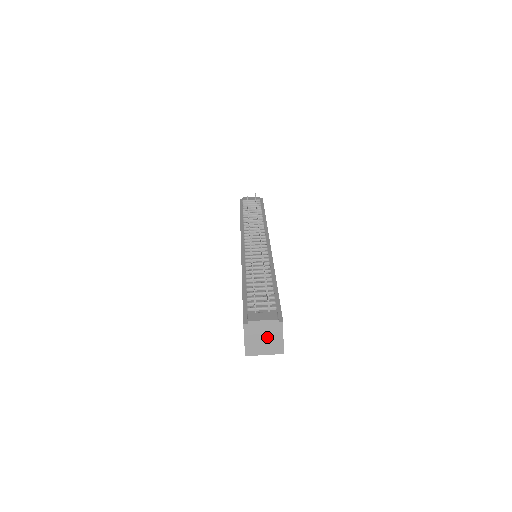
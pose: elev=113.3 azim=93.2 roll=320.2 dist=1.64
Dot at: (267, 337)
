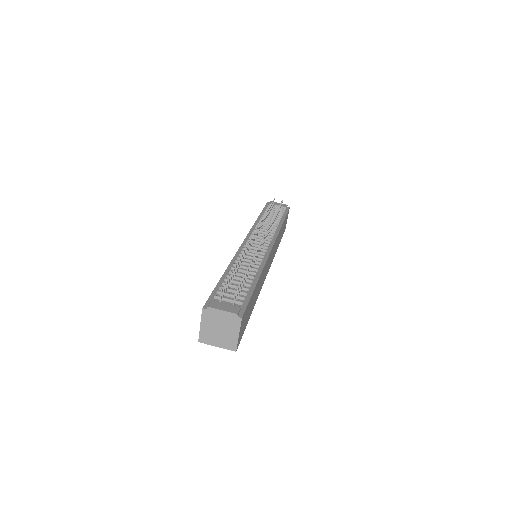
Dot at: (223, 329)
